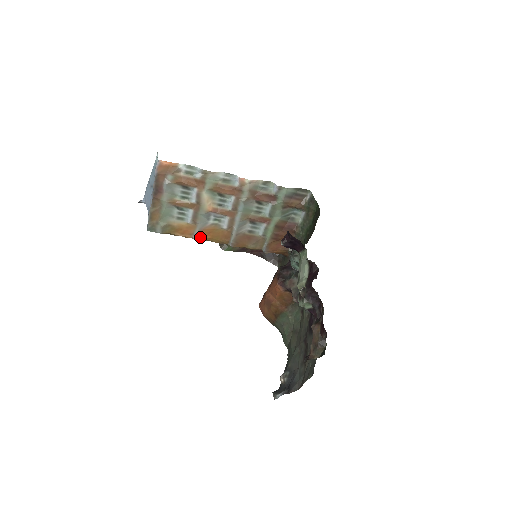
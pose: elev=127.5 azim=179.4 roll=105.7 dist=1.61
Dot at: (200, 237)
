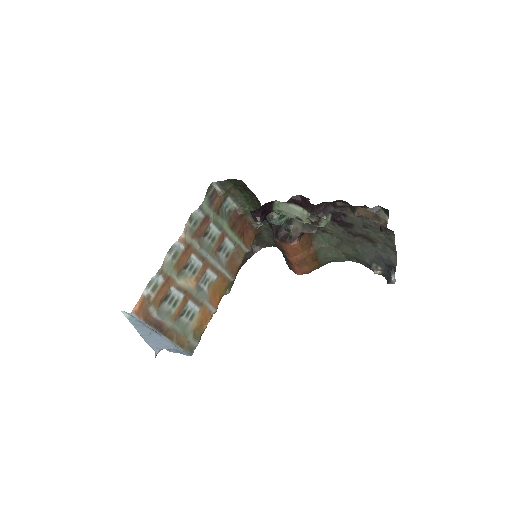
Dot at: (215, 306)
